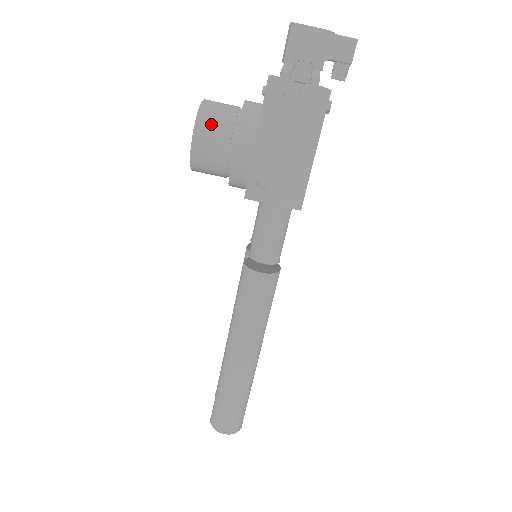
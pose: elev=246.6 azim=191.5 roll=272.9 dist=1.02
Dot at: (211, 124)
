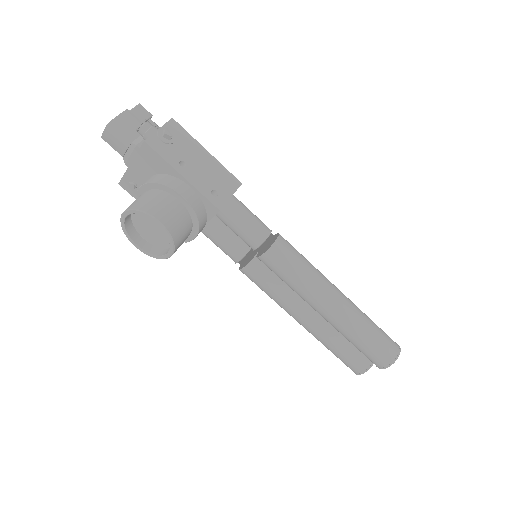
Dot at: (152, 204)
